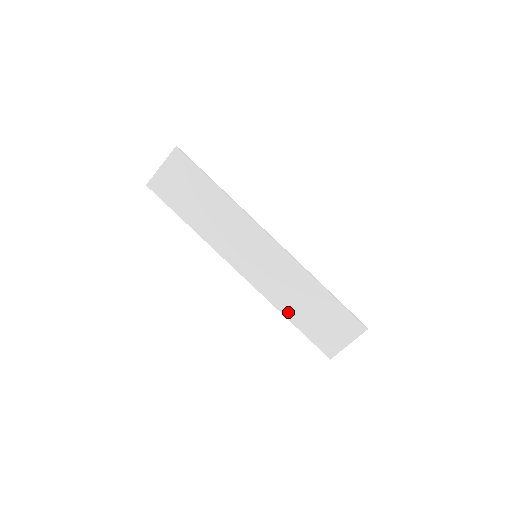
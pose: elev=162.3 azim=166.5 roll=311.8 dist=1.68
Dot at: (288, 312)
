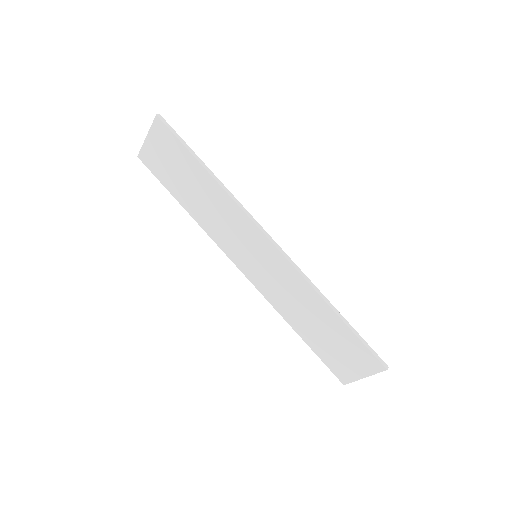
Dot at: (295, 324)
